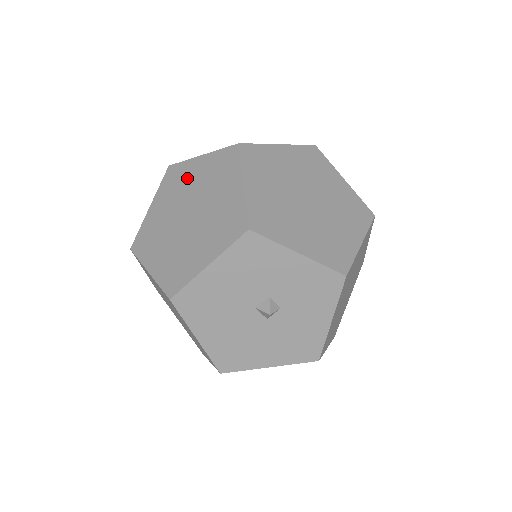
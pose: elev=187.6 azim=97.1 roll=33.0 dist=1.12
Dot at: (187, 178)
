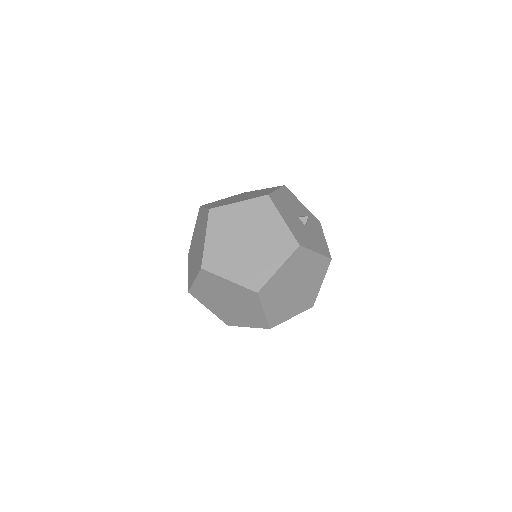
Dot at: (222, 200)
